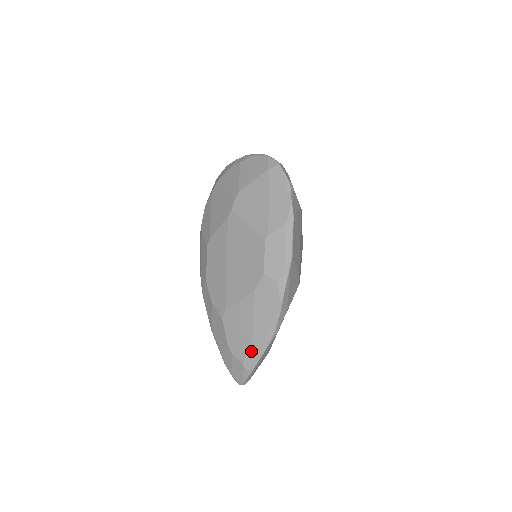
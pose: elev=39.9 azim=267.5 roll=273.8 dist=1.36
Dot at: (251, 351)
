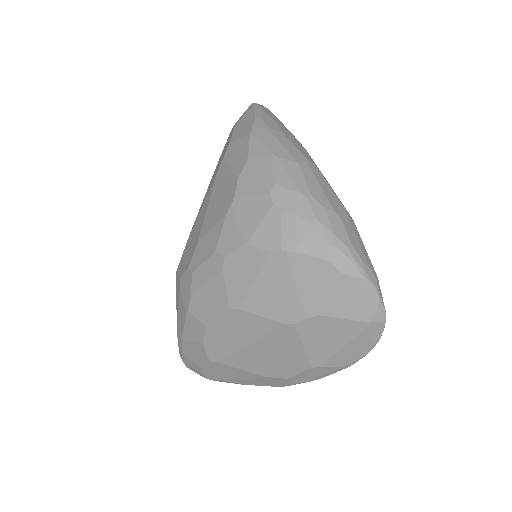
Dot at: (224, 381)
